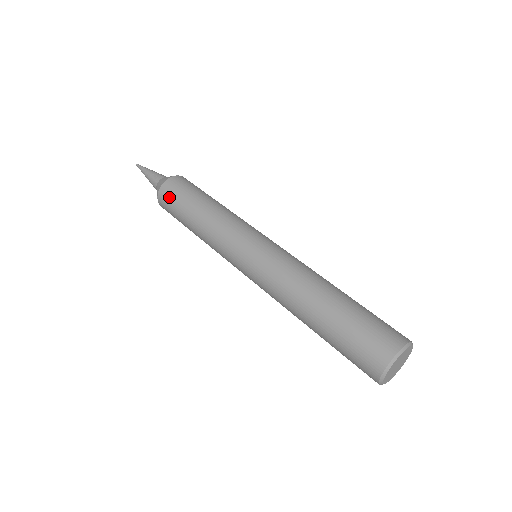
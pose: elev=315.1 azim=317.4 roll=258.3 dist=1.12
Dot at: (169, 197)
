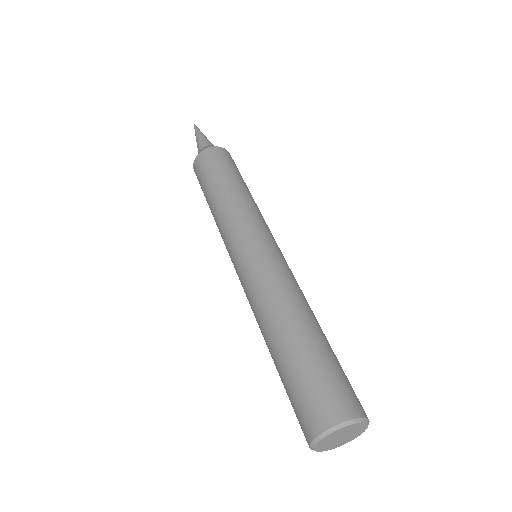
Dot at: (204, 163)
